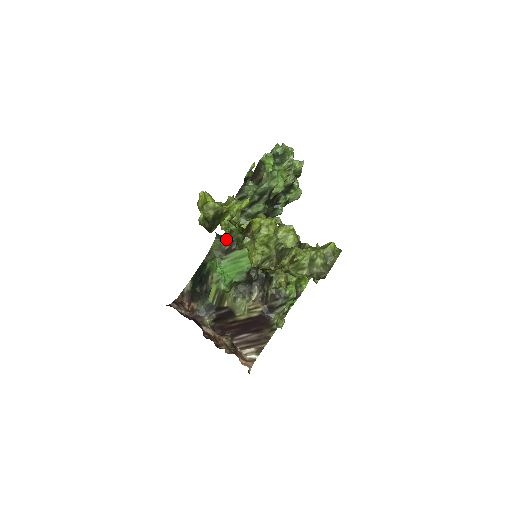
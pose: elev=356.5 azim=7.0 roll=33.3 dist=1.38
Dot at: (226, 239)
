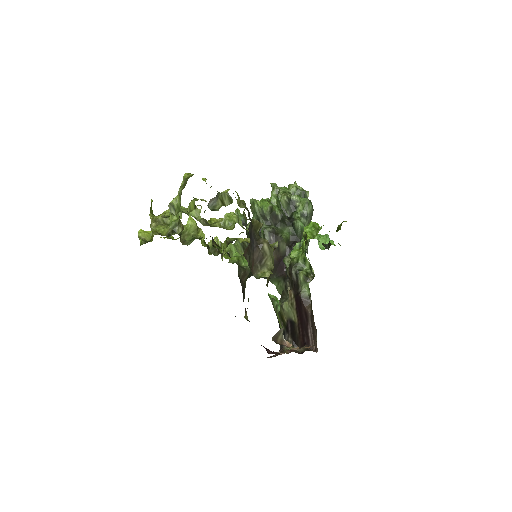
Dot at: occluded
